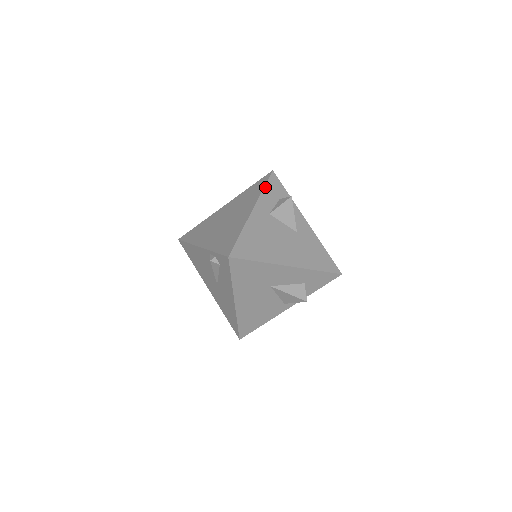
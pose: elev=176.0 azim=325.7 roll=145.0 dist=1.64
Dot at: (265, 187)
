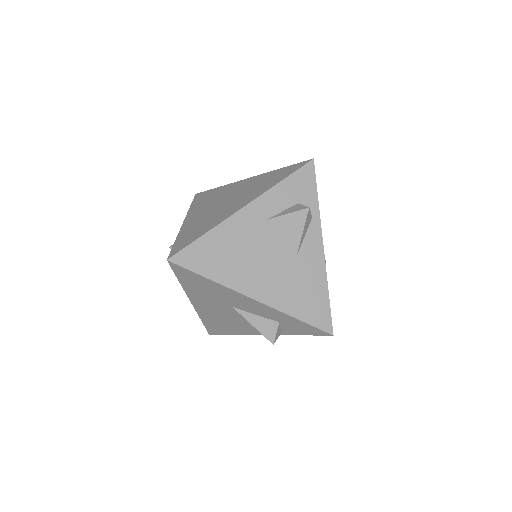
Dot at: (284, 180)
